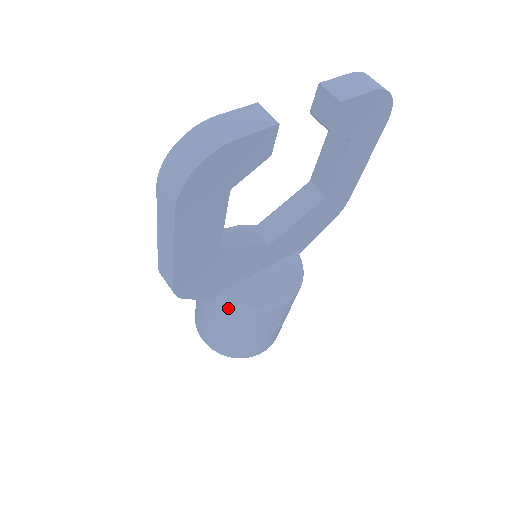
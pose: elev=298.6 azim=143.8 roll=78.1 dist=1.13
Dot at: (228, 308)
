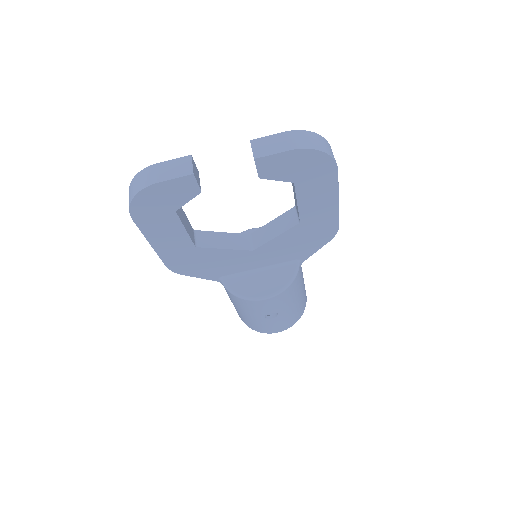
Dot at: (226, 290)
